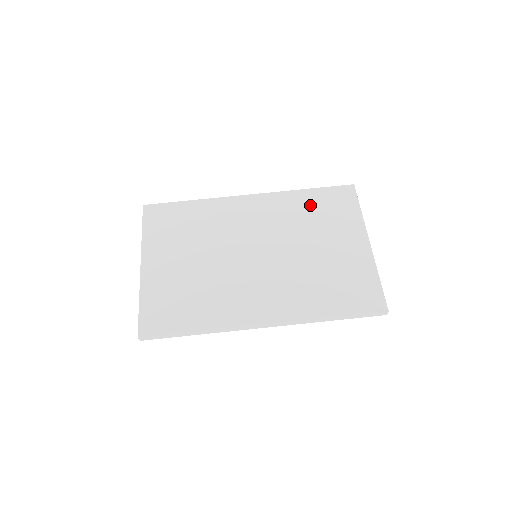
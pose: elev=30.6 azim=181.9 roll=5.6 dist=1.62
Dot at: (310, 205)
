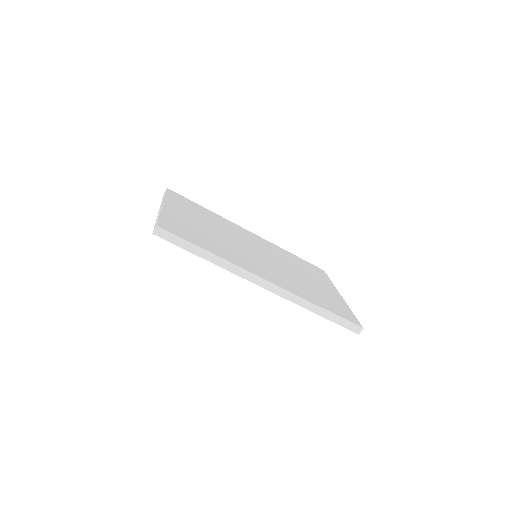
Dot at: (295, 260)
